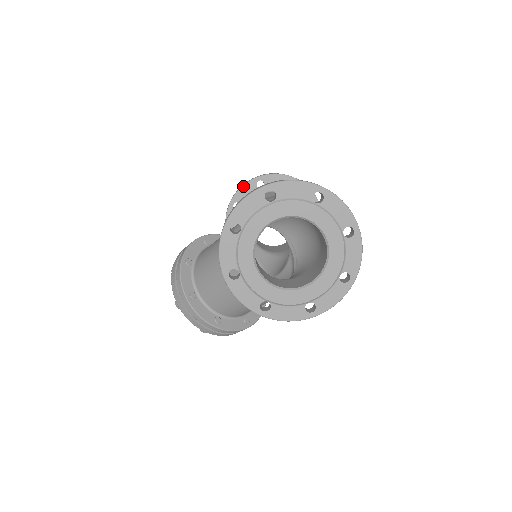
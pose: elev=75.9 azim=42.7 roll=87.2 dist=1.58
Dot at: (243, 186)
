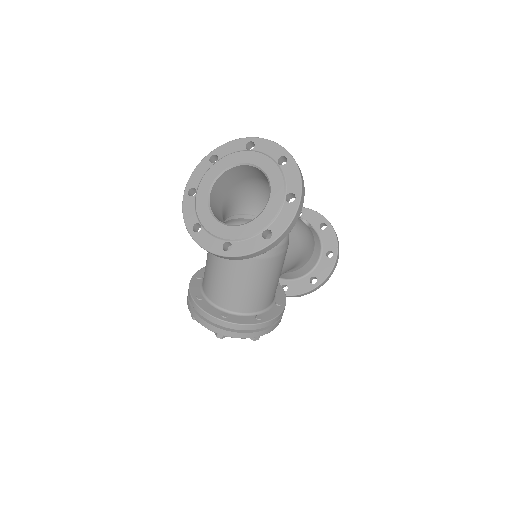
Dot at: occluded
